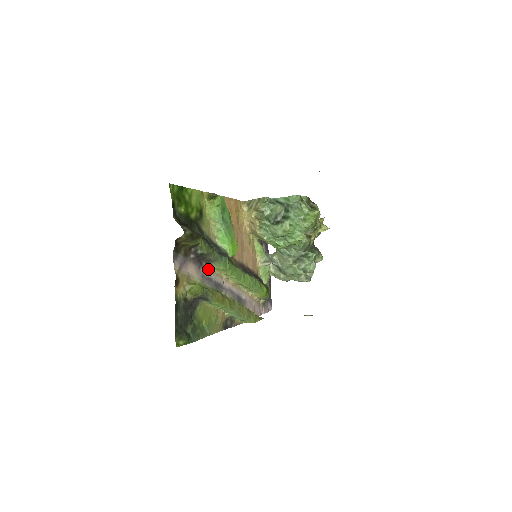
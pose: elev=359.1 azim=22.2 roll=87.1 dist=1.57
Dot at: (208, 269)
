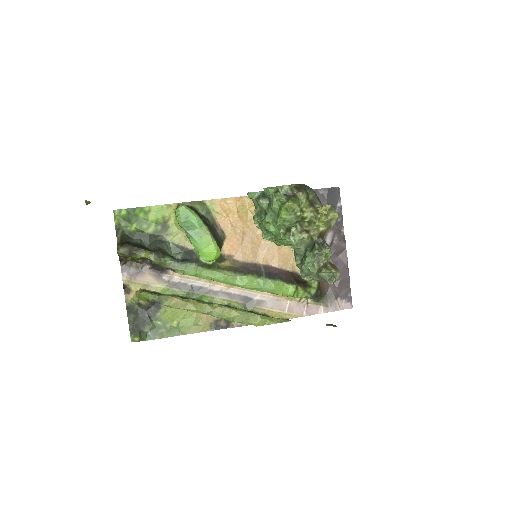
Dot at: (178, 275)
